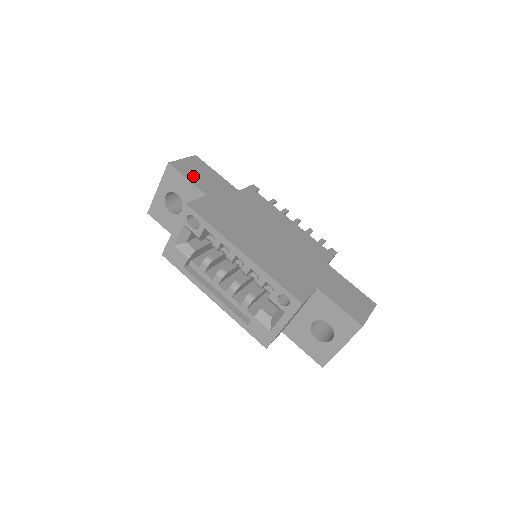
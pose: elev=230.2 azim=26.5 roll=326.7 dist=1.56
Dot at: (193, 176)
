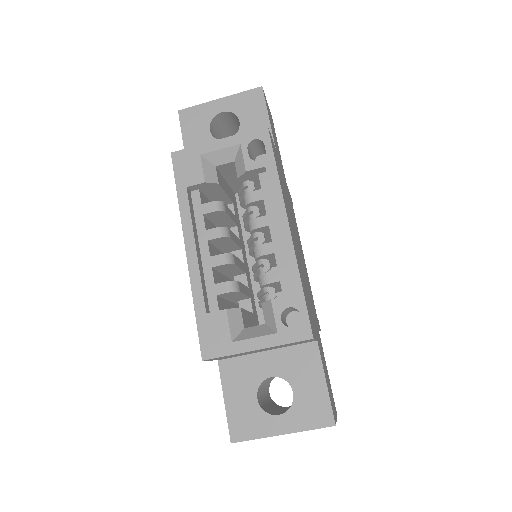
Dot at: (271, 123)
